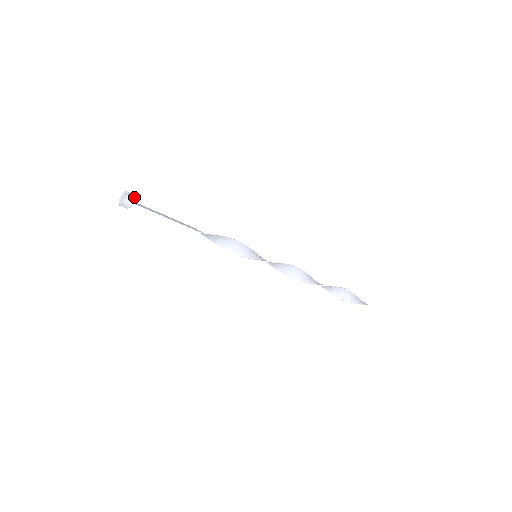
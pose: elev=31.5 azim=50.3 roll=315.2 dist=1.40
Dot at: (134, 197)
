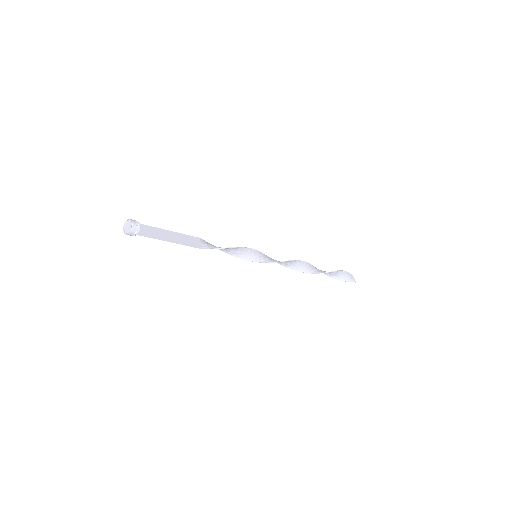
Dot at: (139, 227)
